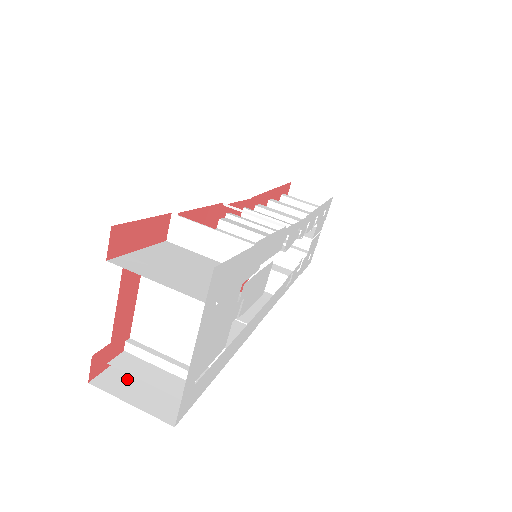
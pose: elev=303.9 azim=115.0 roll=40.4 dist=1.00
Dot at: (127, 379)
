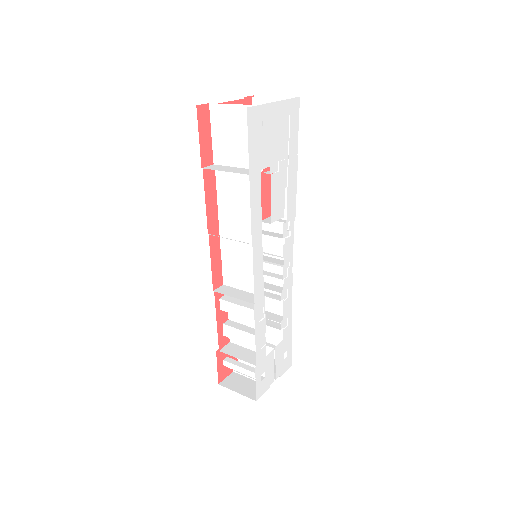
Dot at: occluded
